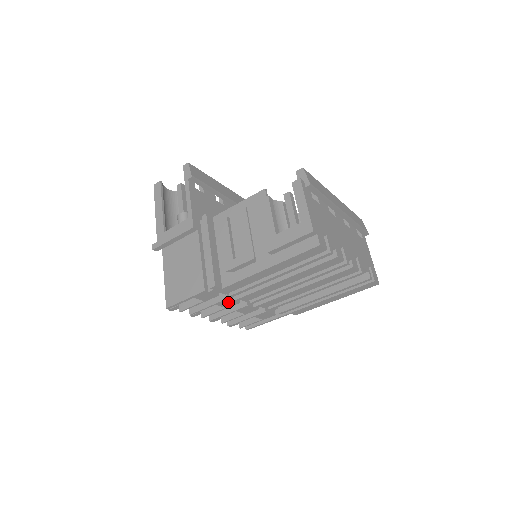
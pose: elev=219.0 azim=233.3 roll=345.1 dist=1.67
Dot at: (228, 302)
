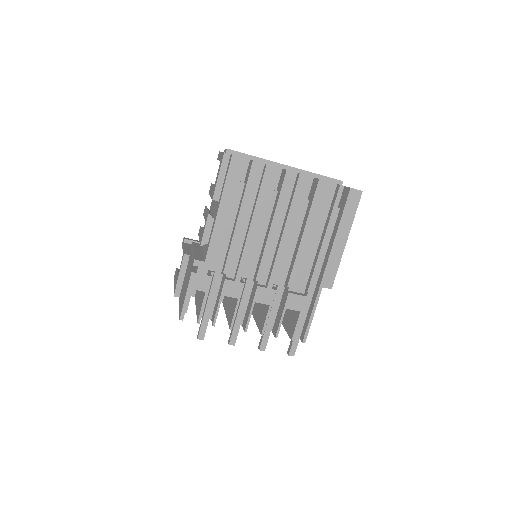
Dot at: (232, 286)
